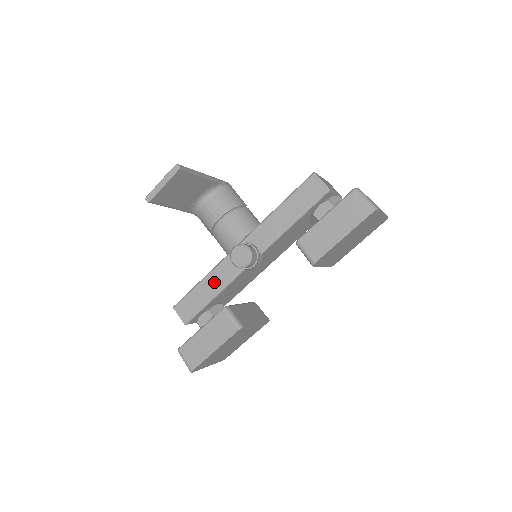
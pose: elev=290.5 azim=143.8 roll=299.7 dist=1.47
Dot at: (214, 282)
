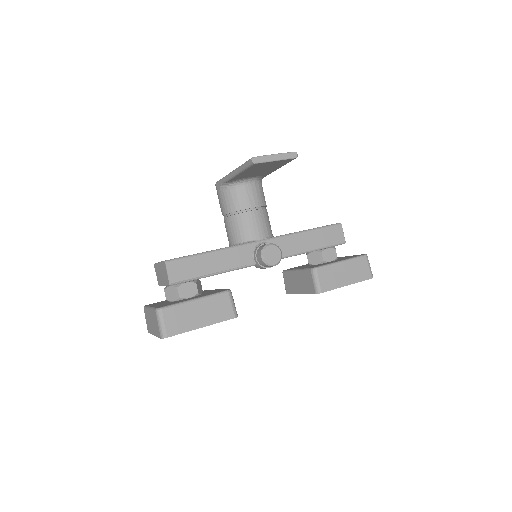
Dot at: (223, 260)
